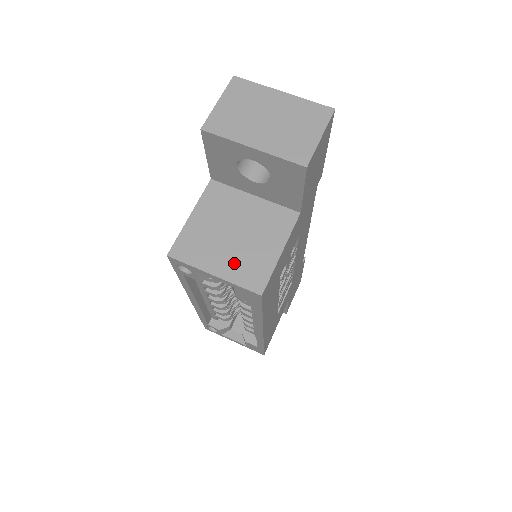
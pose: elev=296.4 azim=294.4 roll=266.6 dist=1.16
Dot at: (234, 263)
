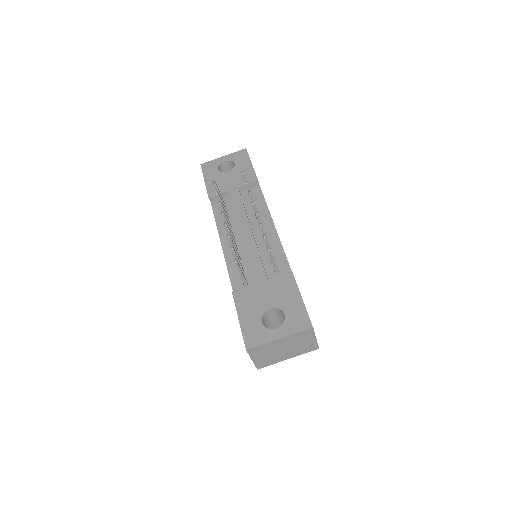
Dot at: occluded
